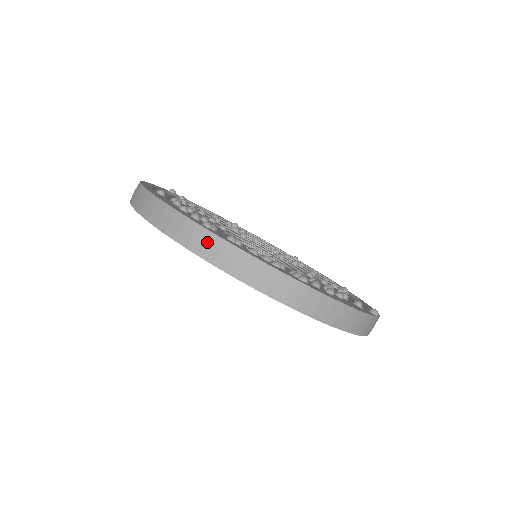
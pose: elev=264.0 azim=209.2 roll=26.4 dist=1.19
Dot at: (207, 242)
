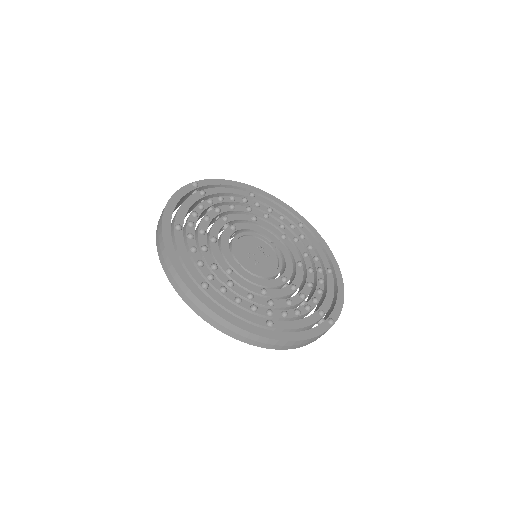
Dot at: (202, 309)
